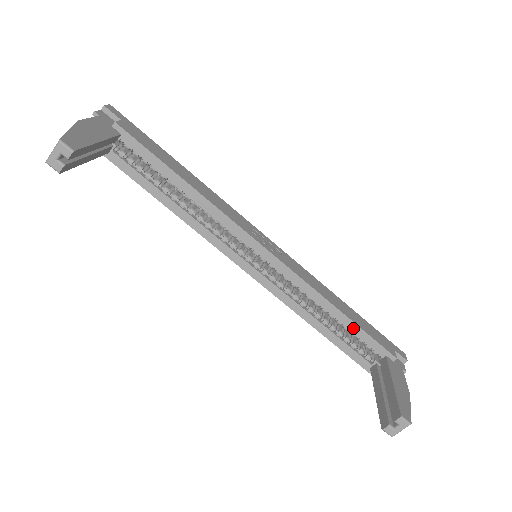
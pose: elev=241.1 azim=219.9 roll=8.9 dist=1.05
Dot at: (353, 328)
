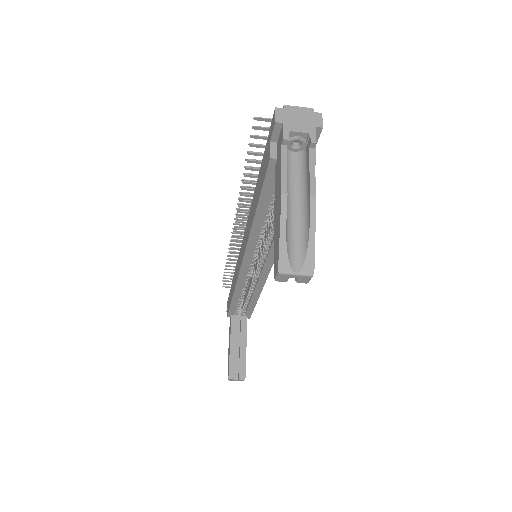
Dot at: (252, 305)
